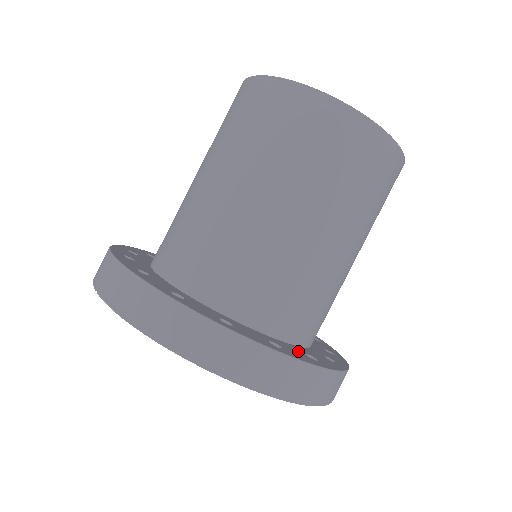
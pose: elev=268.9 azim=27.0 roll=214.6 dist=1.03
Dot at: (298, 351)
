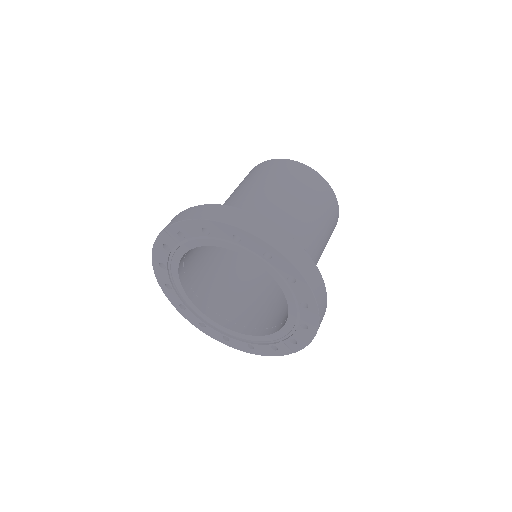
Dot at: occluded
